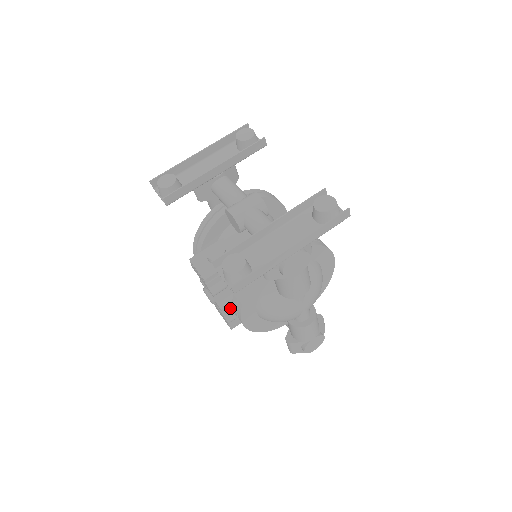
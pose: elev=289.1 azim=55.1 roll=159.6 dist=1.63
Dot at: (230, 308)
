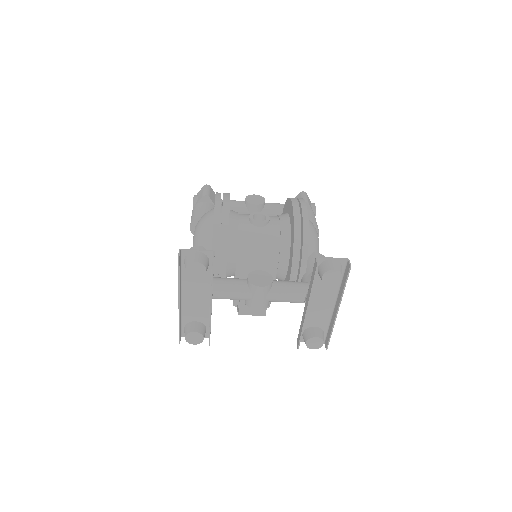
Dot at: occluded
